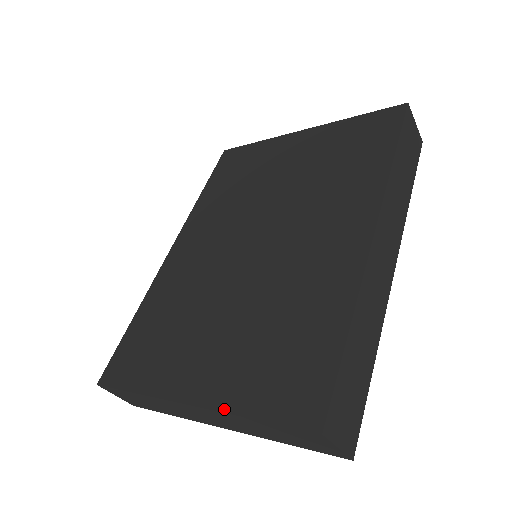
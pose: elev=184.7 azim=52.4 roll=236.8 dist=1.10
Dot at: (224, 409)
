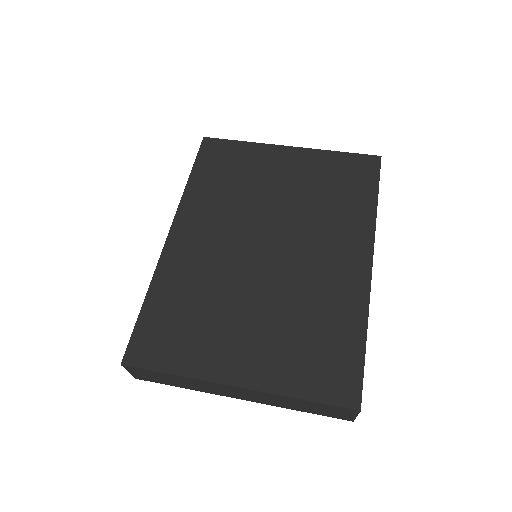
Dot at: (276, 392)
